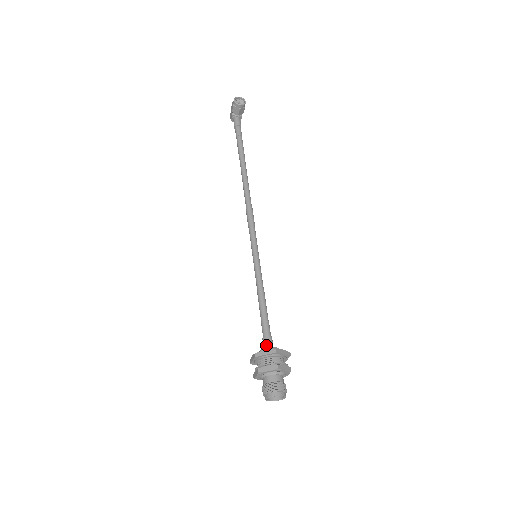
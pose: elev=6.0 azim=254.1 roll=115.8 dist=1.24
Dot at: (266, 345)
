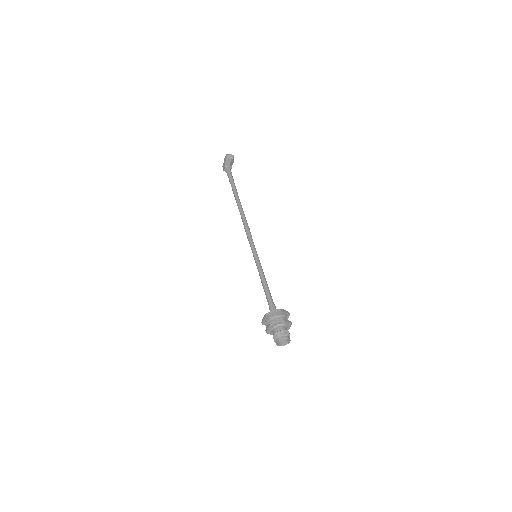
Dot at: occluded
